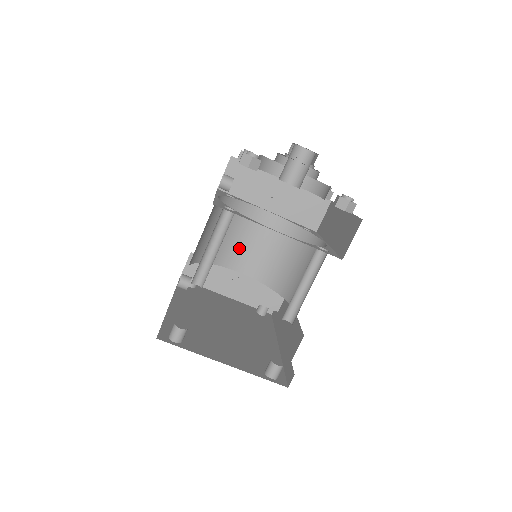
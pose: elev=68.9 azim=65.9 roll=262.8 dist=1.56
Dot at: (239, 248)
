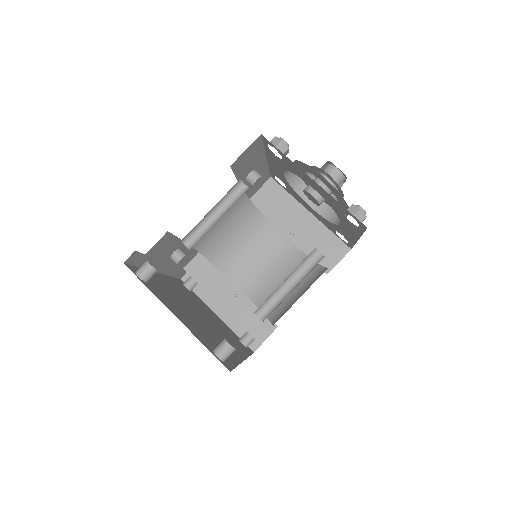
Dot at: (246, 262)
